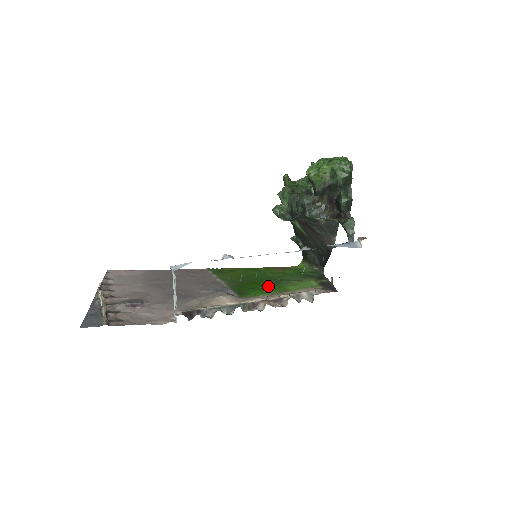
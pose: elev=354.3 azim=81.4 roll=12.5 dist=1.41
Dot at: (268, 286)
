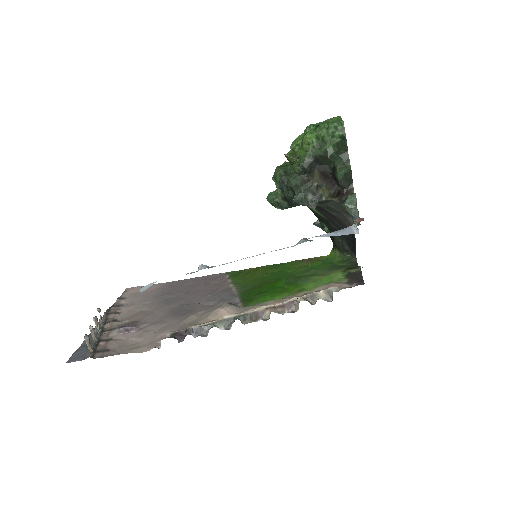
Dot at: (282, 287)
